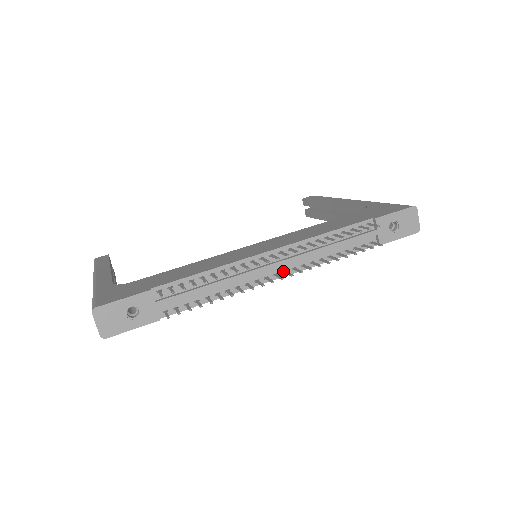
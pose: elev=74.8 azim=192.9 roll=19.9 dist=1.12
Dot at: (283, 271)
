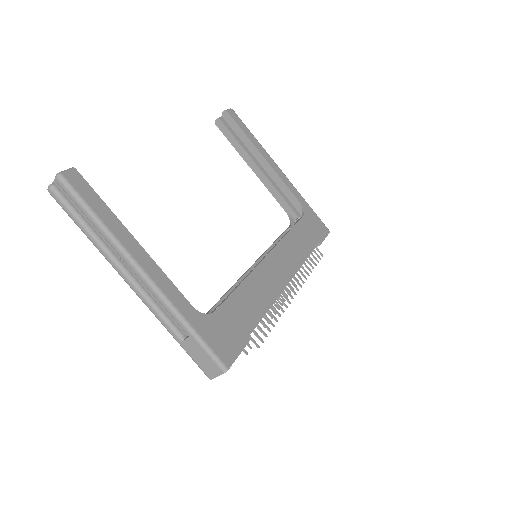
Dot at: occluded
